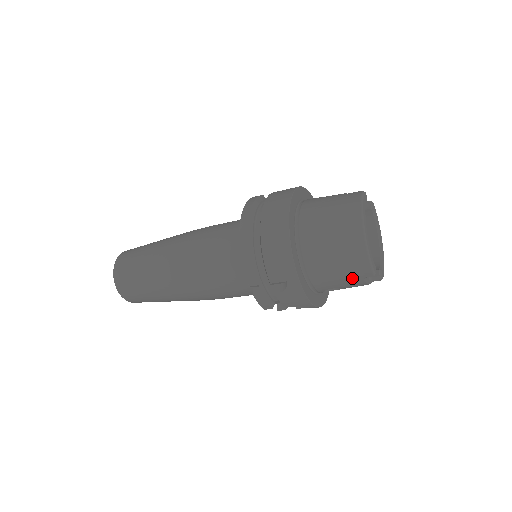
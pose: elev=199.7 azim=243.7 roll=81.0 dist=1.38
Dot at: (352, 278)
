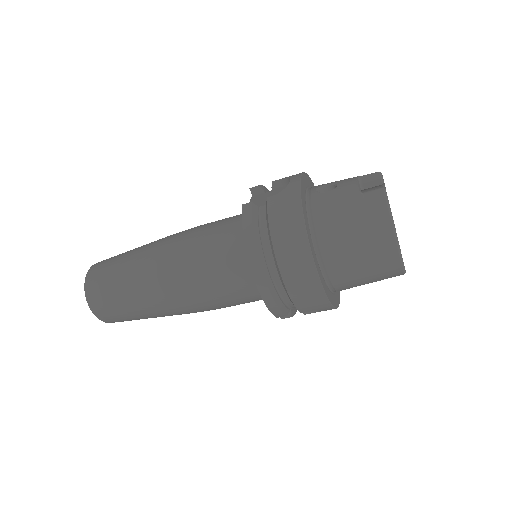
Dot at: occluded
